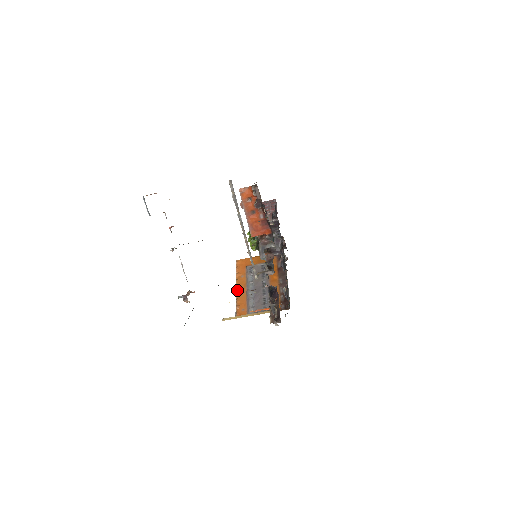
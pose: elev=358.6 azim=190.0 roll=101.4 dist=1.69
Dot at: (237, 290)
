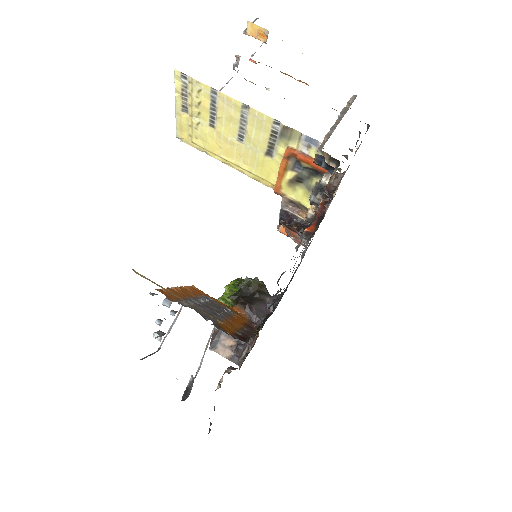
Dot at: (176, 288)
